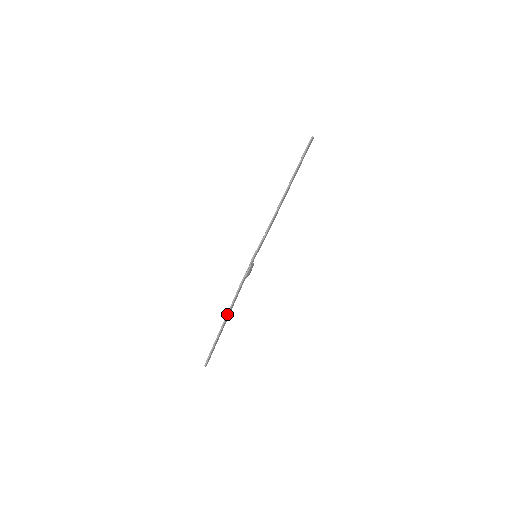
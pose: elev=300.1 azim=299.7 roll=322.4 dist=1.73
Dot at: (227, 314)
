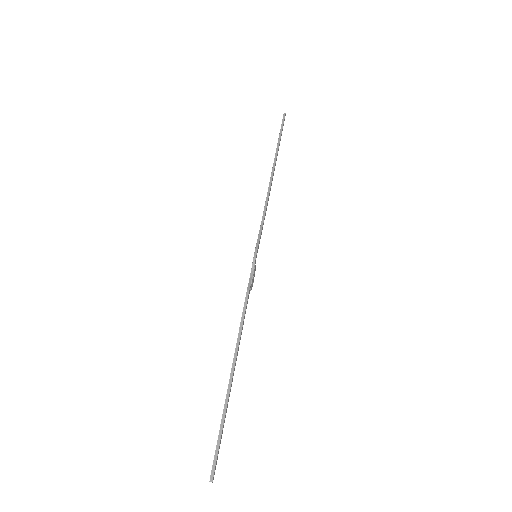
Dot at: (234, 356)
